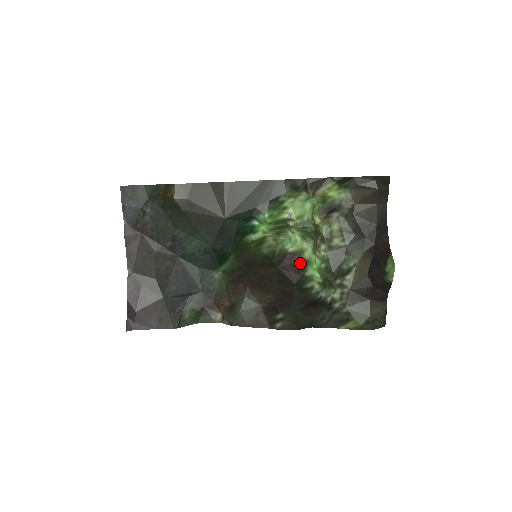
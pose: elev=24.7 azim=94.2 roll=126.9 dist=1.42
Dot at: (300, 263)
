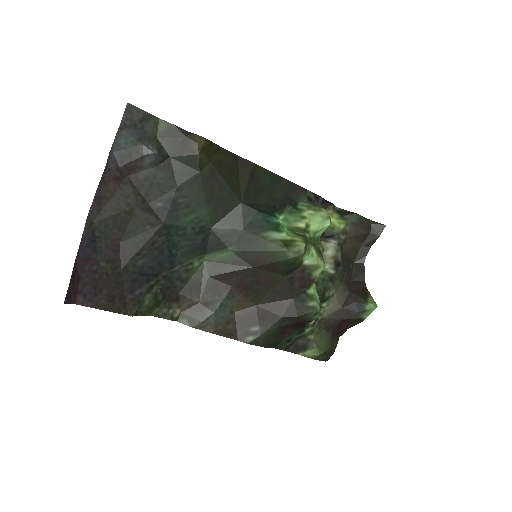
Dot at: (308, 279)
